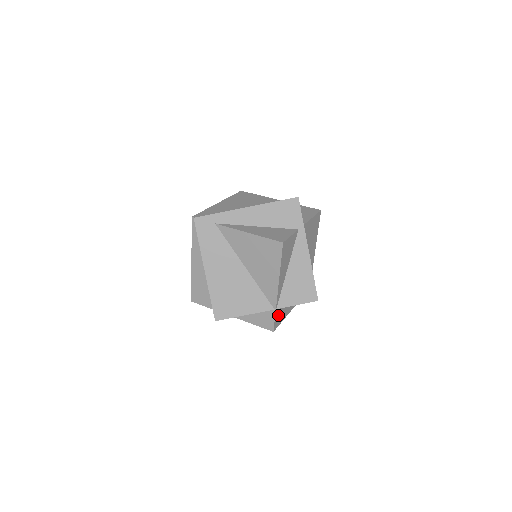
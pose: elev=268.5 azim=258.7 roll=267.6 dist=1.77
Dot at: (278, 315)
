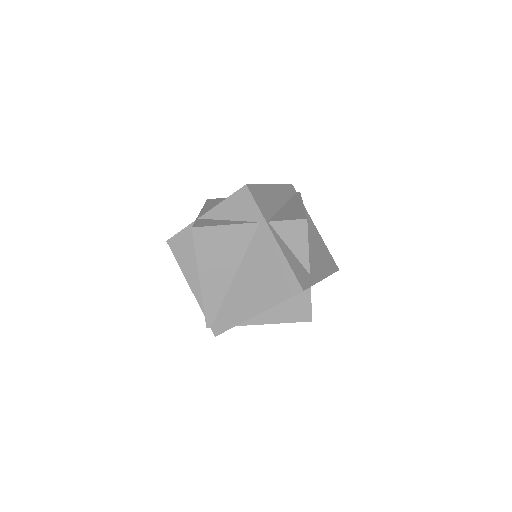
Dot at: occluded
